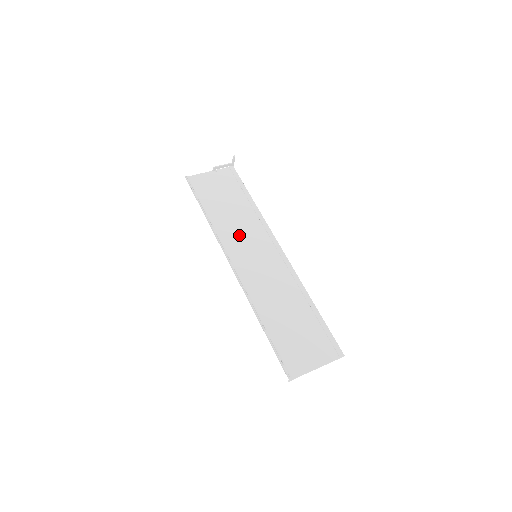
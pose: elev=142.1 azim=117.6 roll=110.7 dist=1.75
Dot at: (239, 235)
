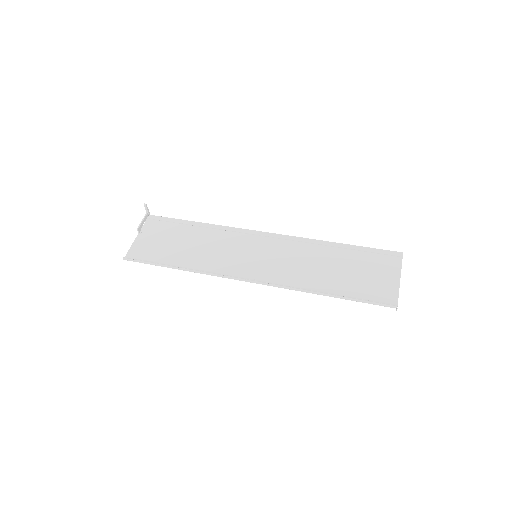
Dot at: (224, 255)
